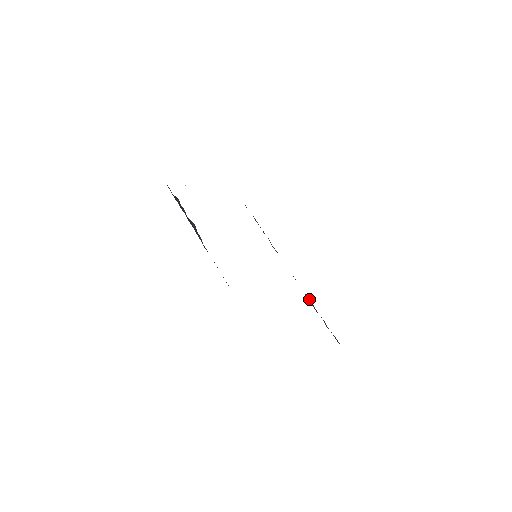
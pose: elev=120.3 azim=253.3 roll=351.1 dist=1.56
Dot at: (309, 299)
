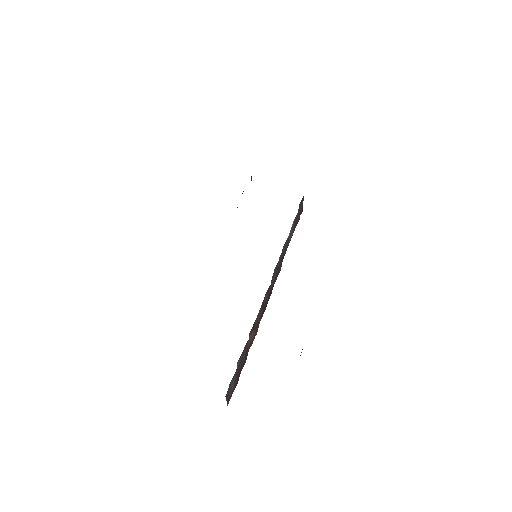
Dot at: (255, 331)
